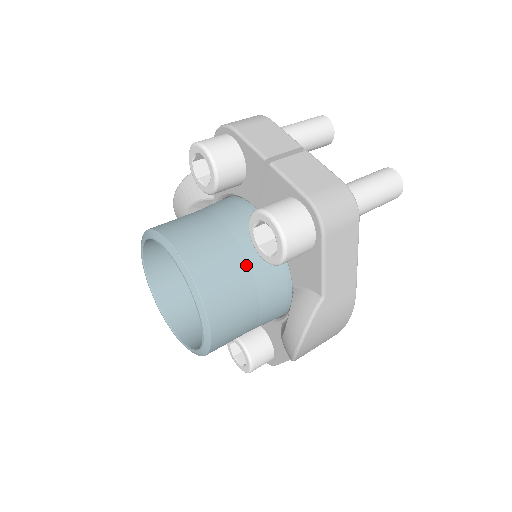
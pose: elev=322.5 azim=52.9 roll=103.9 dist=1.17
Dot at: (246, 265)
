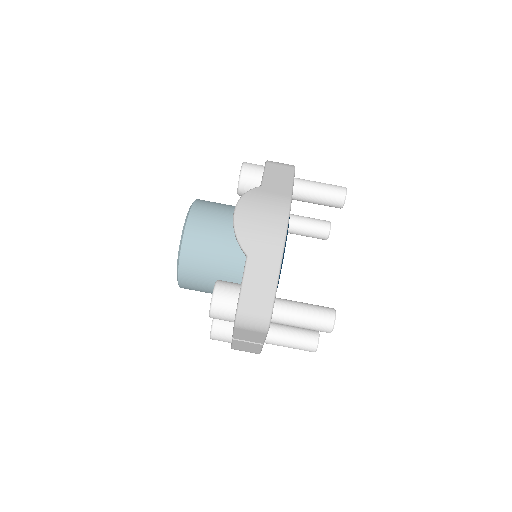
Dot at: occluded
